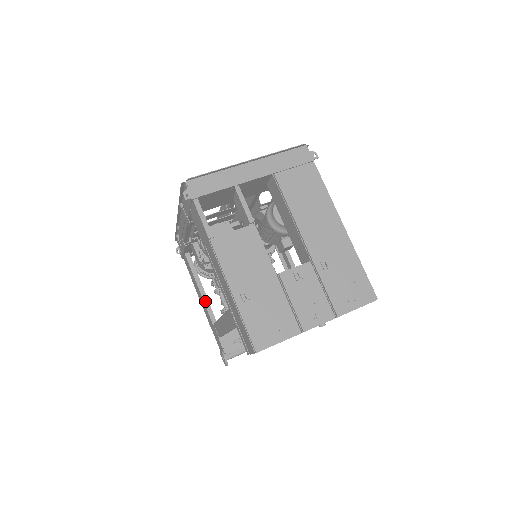
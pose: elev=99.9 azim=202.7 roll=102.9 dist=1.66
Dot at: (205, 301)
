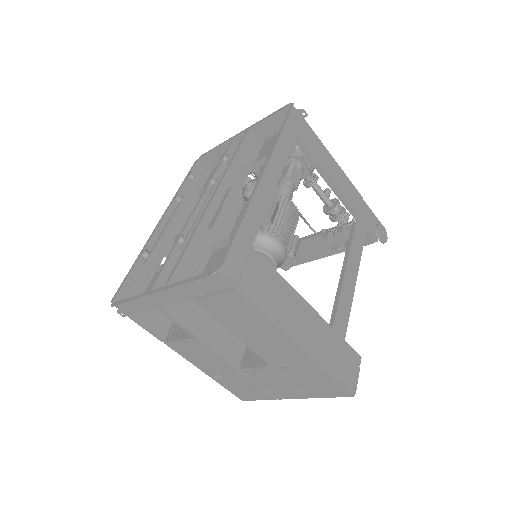
Dot at: occluded
